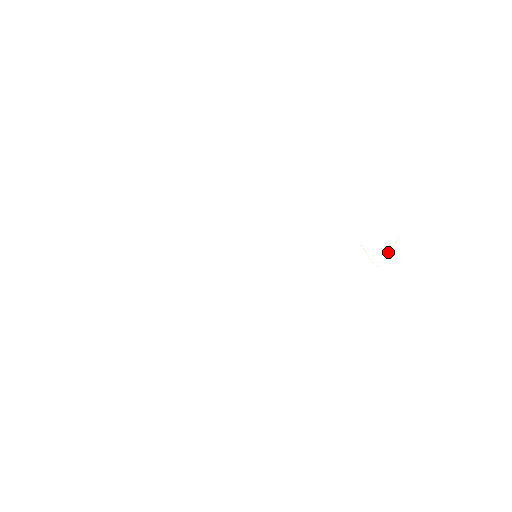
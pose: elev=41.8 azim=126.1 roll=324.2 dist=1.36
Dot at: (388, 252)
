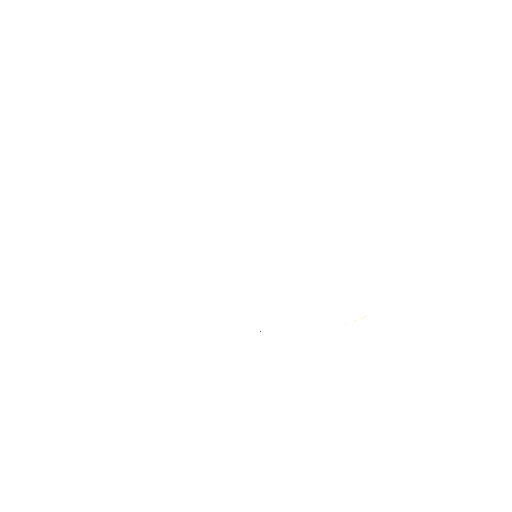
Dot at: (355, 321)
